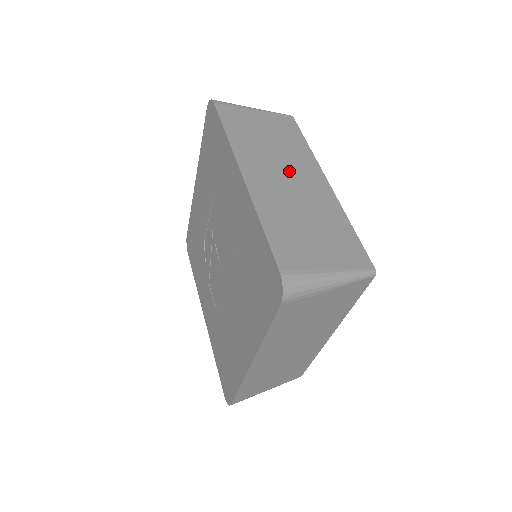
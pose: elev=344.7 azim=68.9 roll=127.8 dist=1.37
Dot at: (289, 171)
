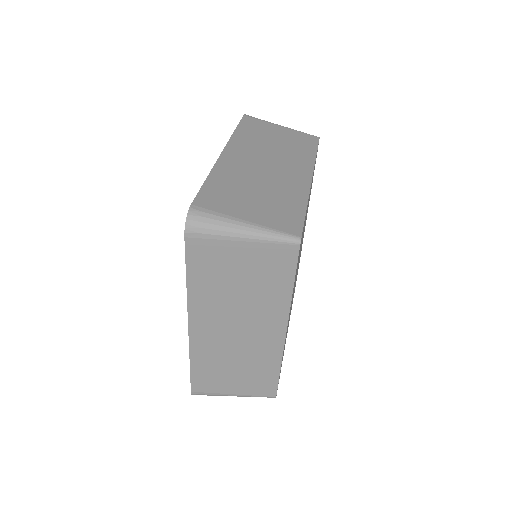
Dot at: (274, 162)
